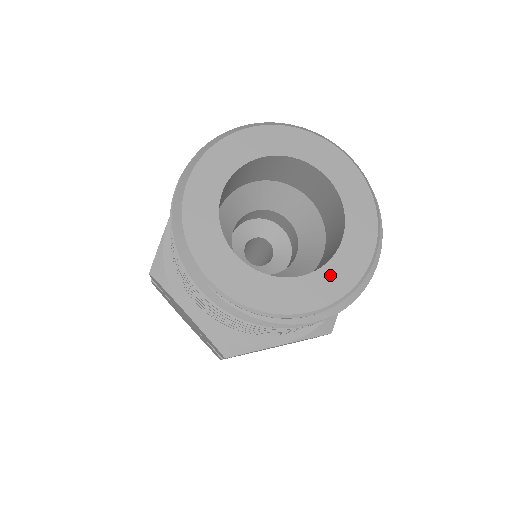
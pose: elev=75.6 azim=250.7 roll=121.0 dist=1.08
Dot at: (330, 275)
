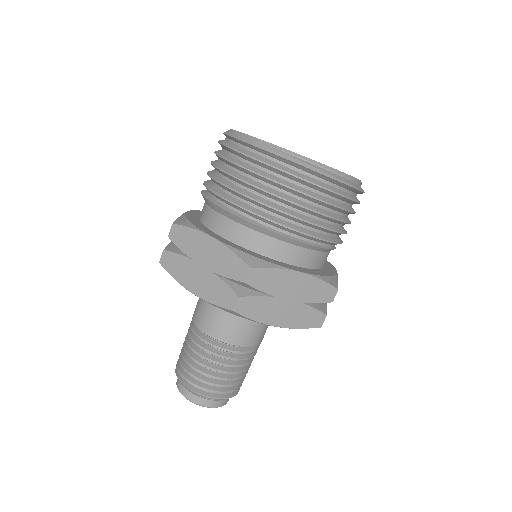
Dot at: occluded
